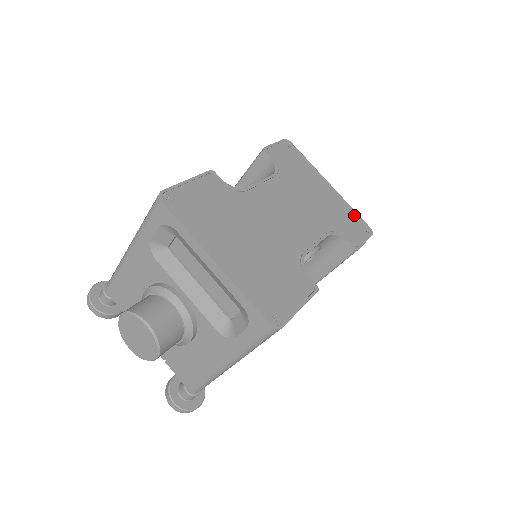
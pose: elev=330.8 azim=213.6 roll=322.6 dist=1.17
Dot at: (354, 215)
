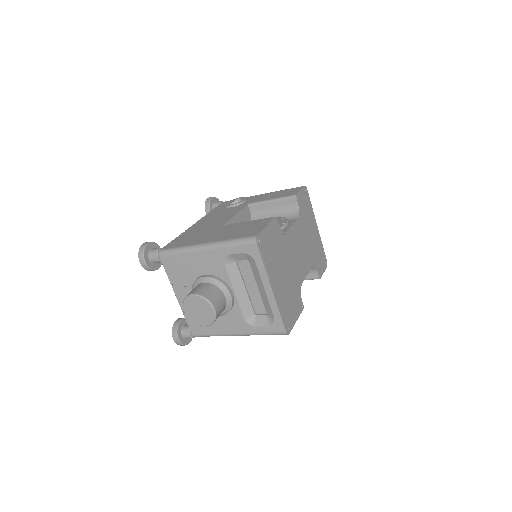
Dot at: (323, 251)
